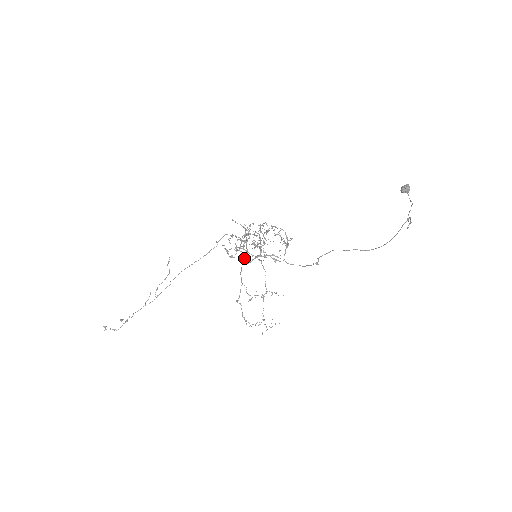
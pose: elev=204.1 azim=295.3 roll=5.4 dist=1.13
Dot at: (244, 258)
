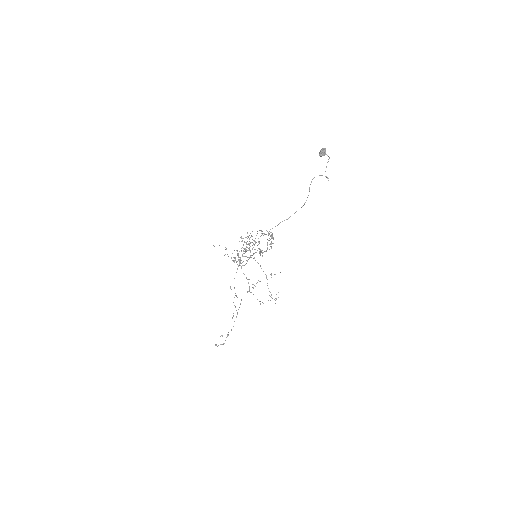
Dot at: (241, 263)
